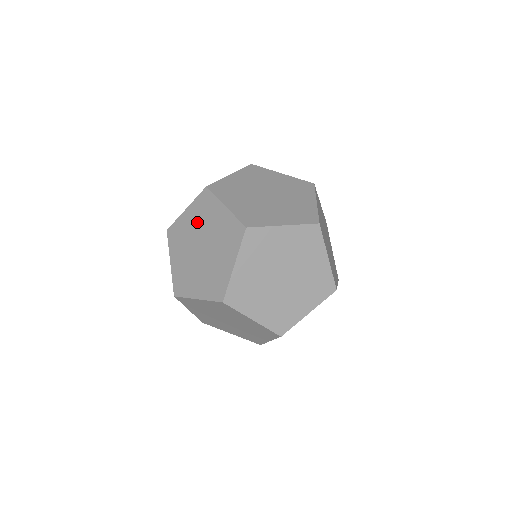
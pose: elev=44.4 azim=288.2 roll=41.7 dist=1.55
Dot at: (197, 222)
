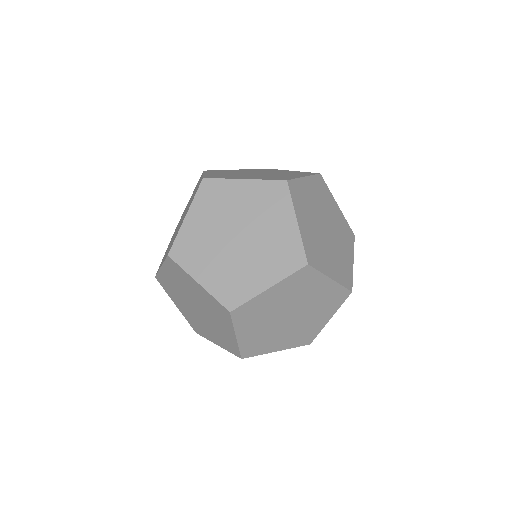
Dot at: (251, 206)
